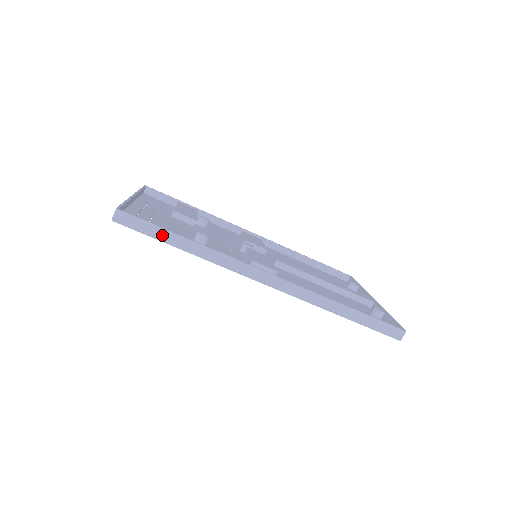
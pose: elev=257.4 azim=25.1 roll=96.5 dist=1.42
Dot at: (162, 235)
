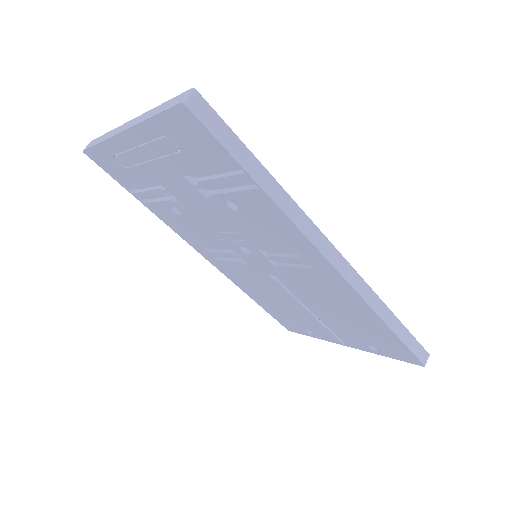
Dot at: (241, 154)
